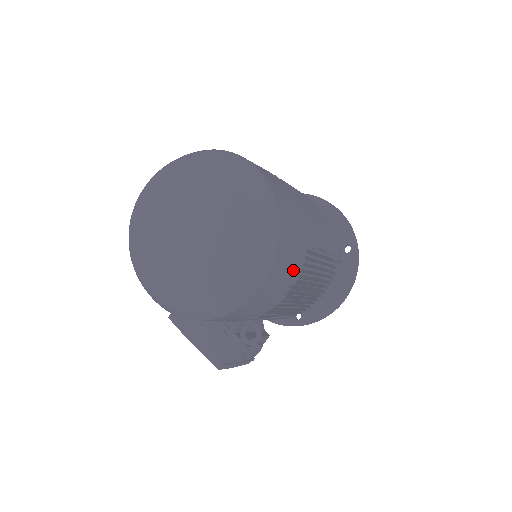
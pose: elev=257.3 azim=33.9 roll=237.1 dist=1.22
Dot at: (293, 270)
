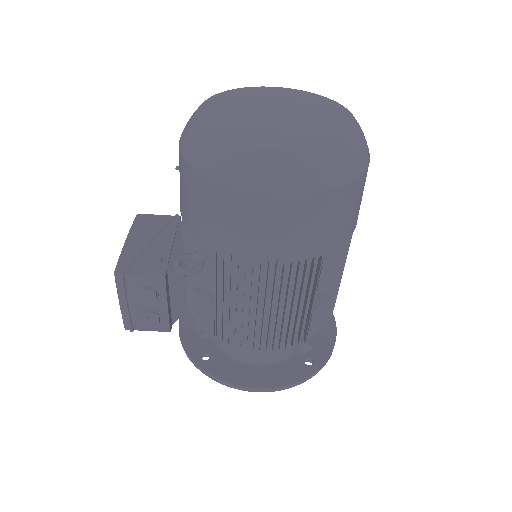
Dot at: (297, 244)
